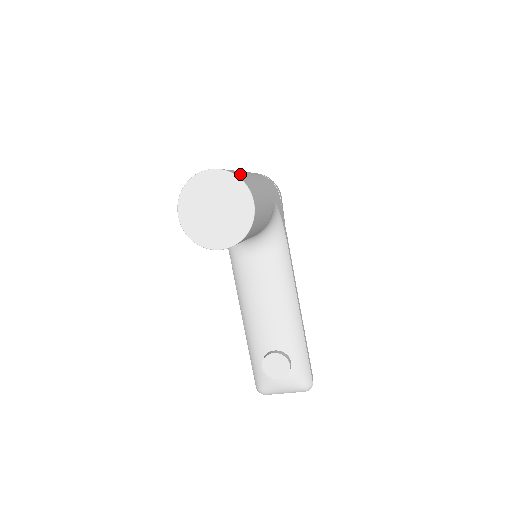
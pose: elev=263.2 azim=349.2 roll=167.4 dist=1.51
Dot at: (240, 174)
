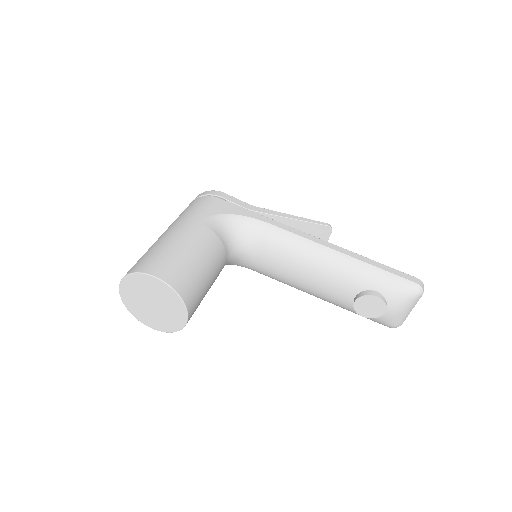
Dot at: (139, 261)
